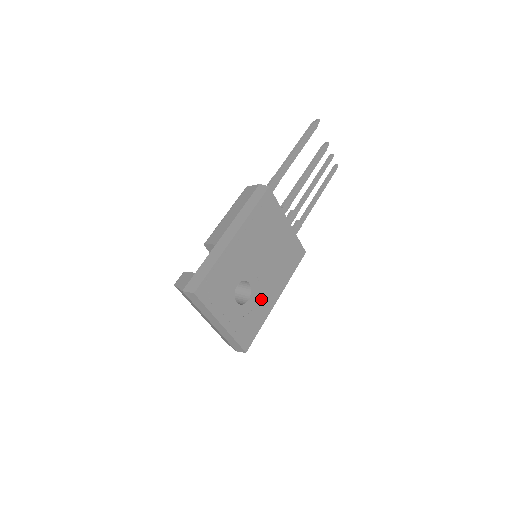
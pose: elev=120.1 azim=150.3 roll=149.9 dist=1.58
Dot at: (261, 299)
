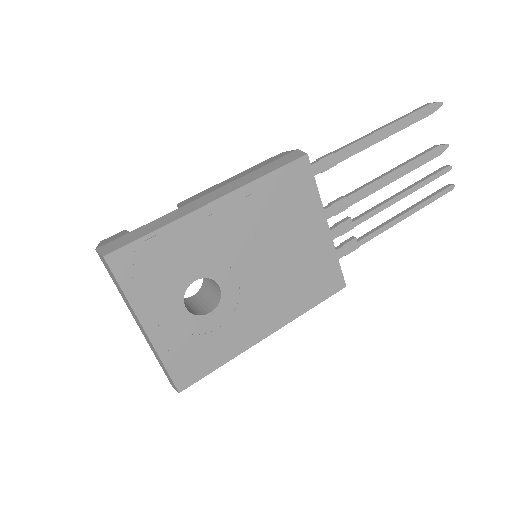
Dot at: (236, 322)
